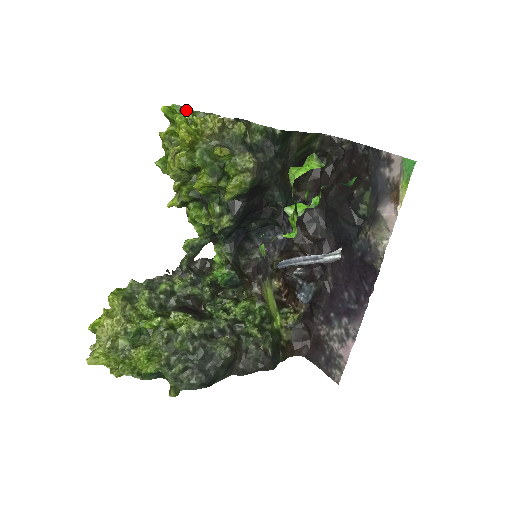
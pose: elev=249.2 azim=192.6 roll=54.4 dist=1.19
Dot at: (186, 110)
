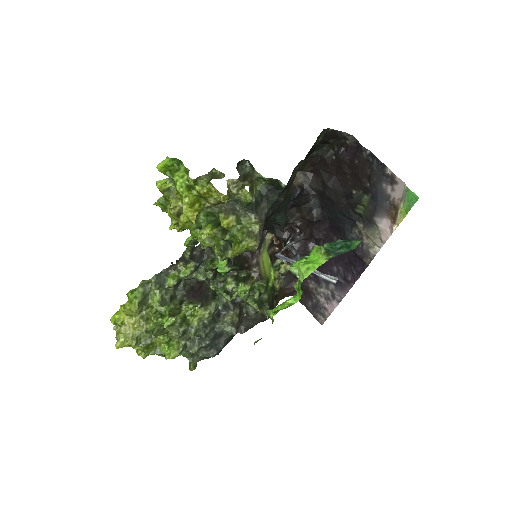
Dot at: (185, 169)
